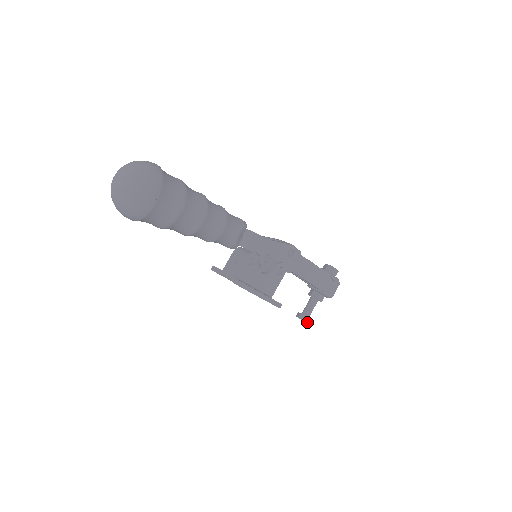
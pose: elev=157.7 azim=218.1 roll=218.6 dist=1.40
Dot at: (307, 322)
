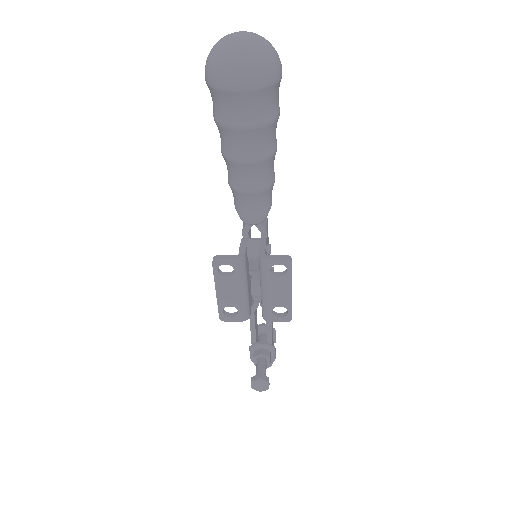
Dot at: (269, 384)
